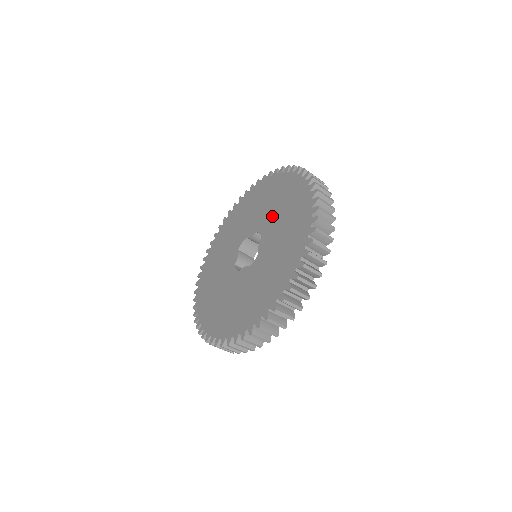
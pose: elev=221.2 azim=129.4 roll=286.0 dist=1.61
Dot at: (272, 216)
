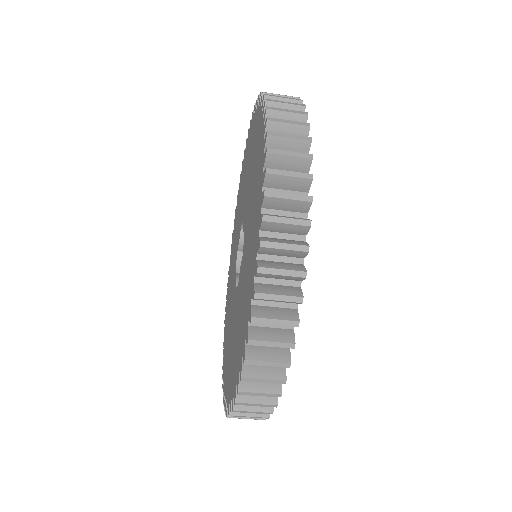
Dot at: (244, 191)
